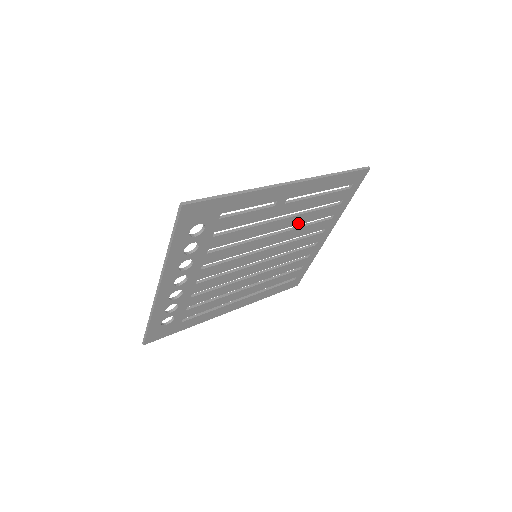
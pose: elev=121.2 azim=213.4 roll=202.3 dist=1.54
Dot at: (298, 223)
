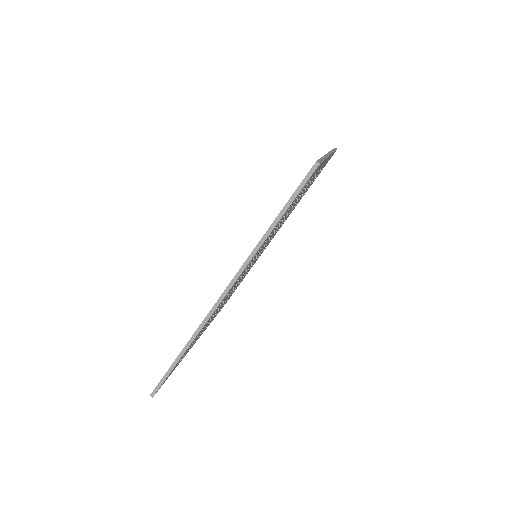
Dot at: (273, 232)
